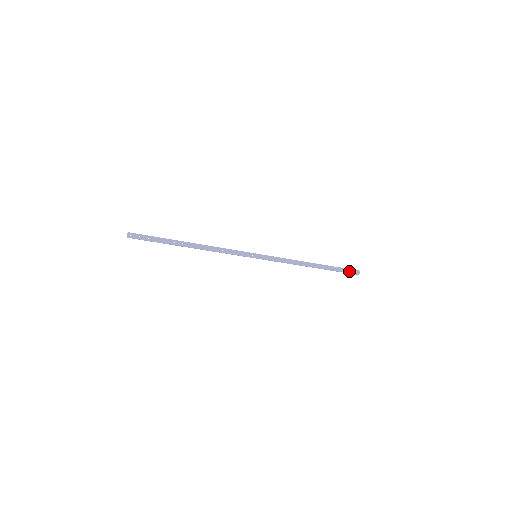
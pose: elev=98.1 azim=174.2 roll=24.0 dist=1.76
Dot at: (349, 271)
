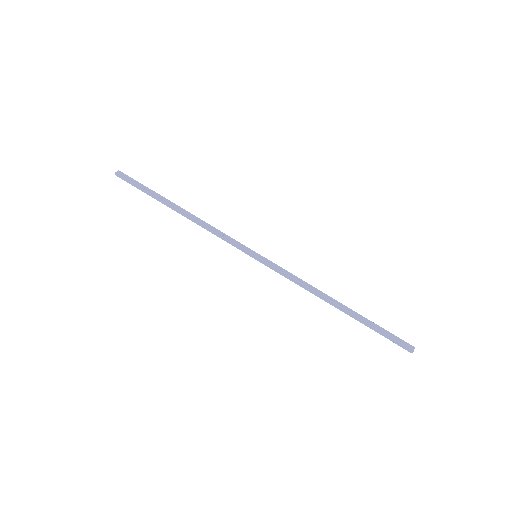
Dot at: (395, 339)
